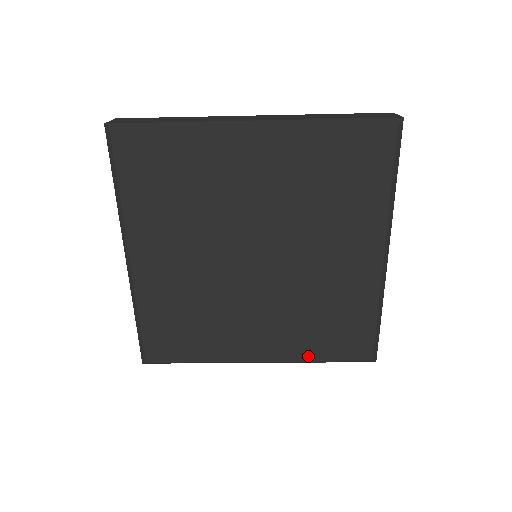
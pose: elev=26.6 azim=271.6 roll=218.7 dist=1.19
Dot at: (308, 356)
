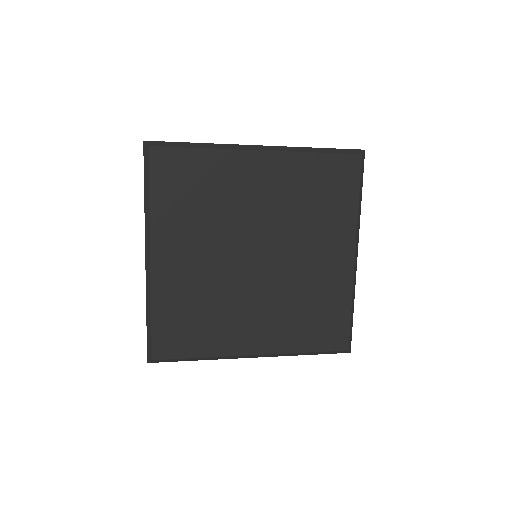
Dot at: (296, 348)
